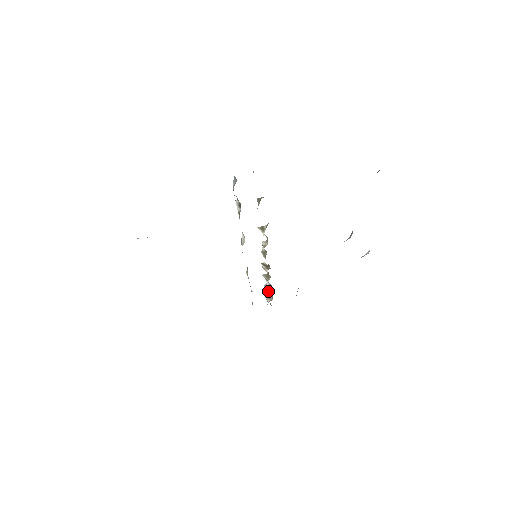
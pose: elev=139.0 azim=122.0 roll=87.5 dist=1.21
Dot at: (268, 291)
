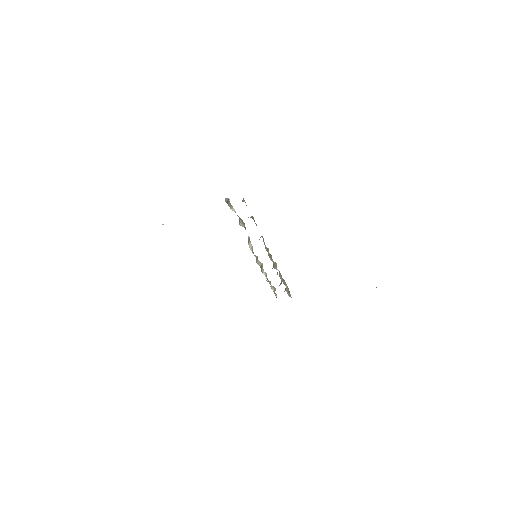
Dot at: (286, 285)
